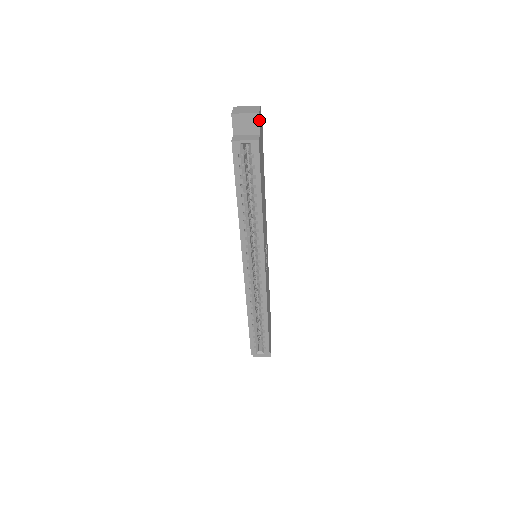
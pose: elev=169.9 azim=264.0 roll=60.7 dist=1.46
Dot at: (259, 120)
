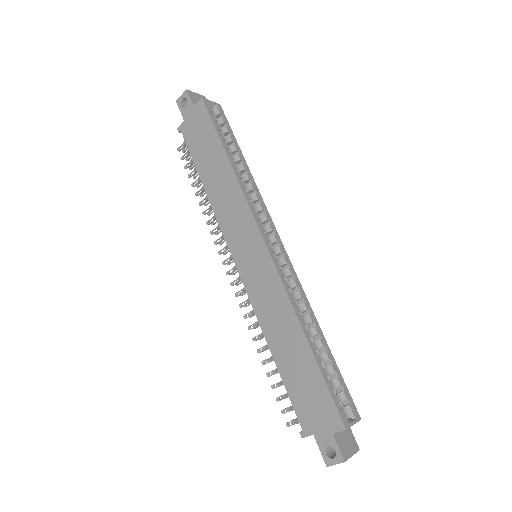
Dot at: occluded
